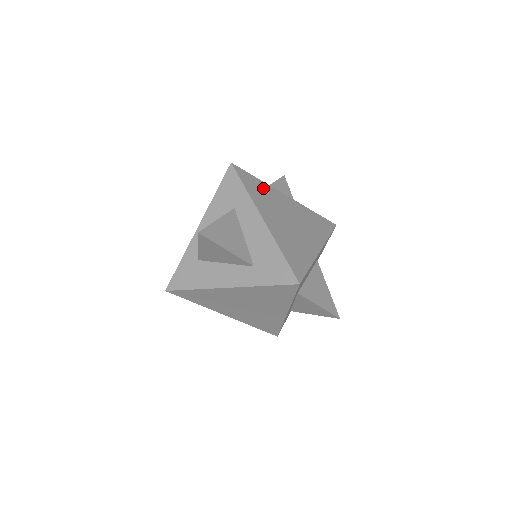
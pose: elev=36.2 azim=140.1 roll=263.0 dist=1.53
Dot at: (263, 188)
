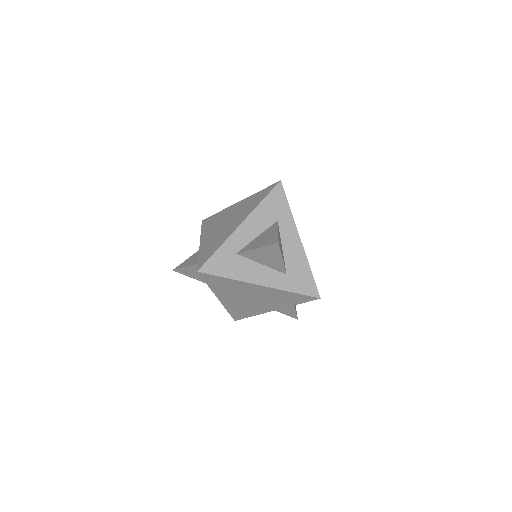
Dot at: occluded
